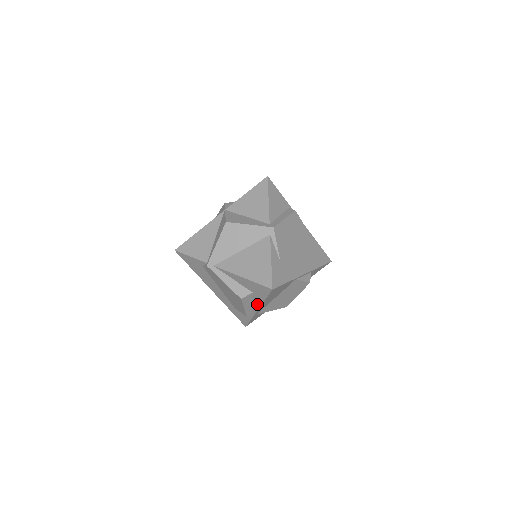
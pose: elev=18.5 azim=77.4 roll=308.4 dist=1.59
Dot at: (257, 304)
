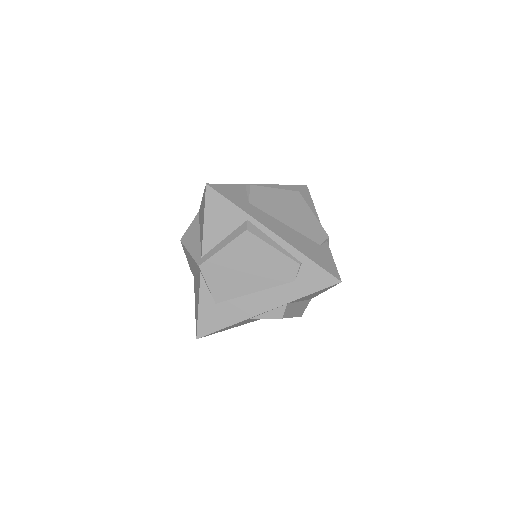
Dot at: occluded
